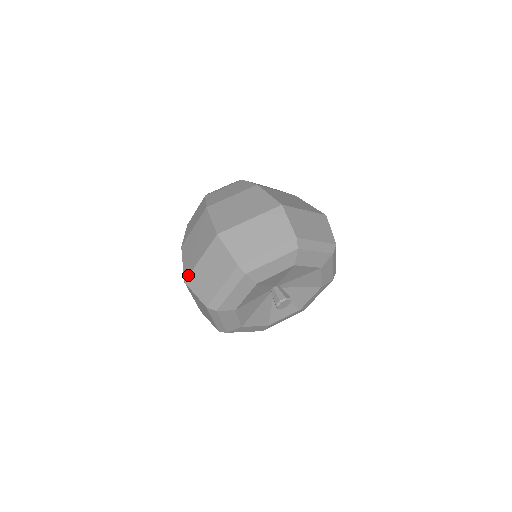
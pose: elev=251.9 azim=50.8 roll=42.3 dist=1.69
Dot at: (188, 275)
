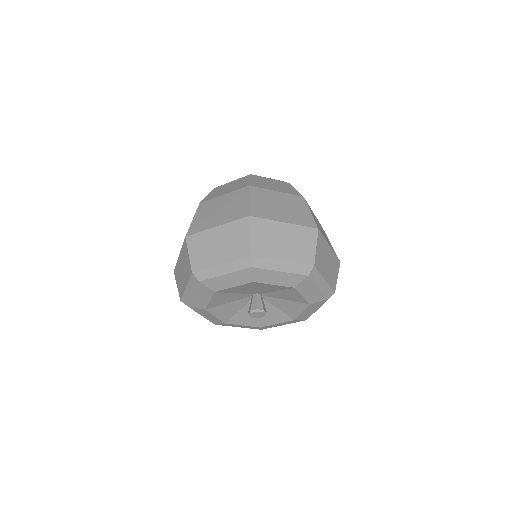
Dot at: (194, 233)
